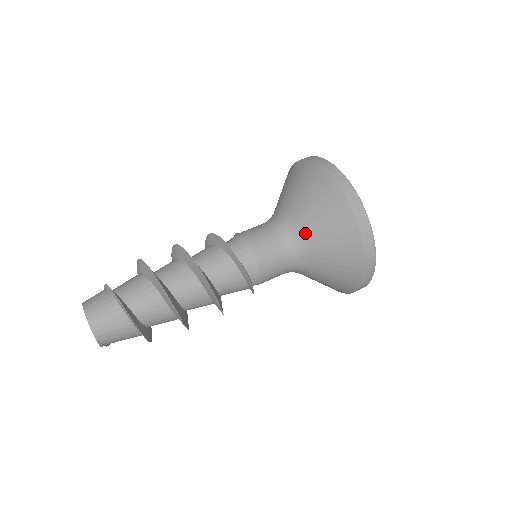
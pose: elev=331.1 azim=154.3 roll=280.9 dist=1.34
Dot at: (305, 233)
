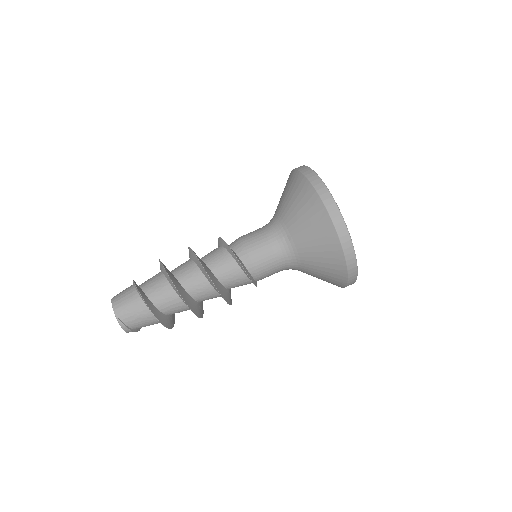
Dot at: (281, 215)
